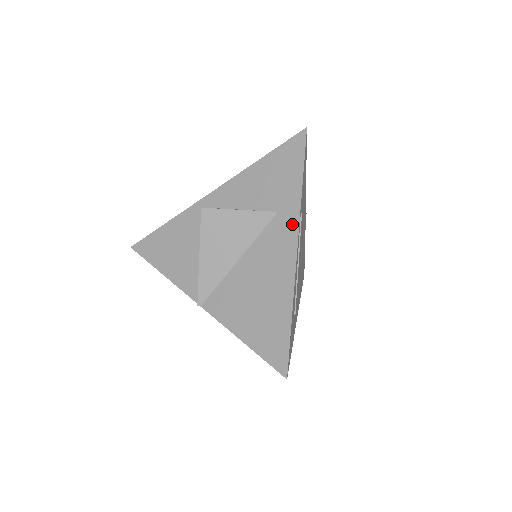
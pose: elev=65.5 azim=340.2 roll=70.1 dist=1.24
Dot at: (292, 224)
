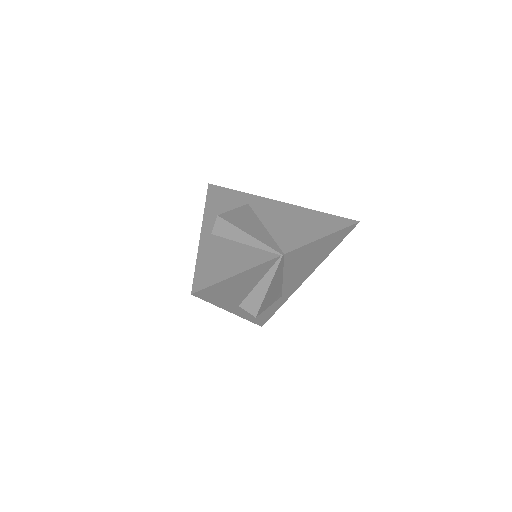
Dot at: (261, 200)
